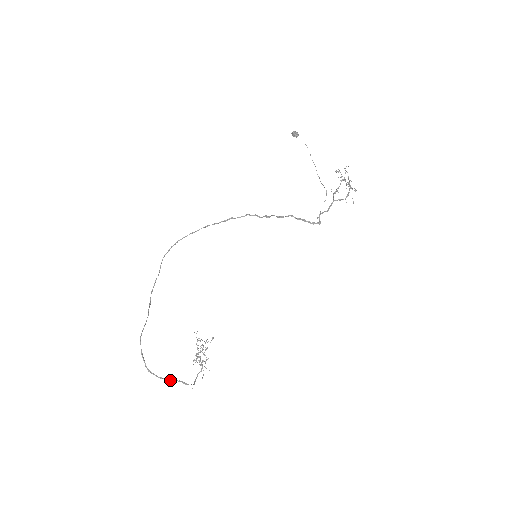
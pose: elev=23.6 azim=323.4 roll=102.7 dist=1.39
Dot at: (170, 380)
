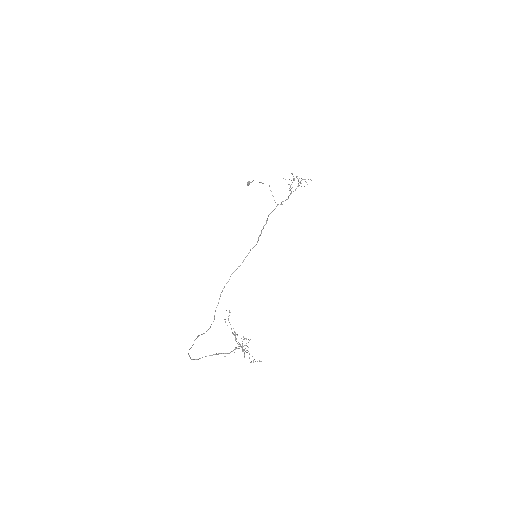
Dot at: (206, 356)
